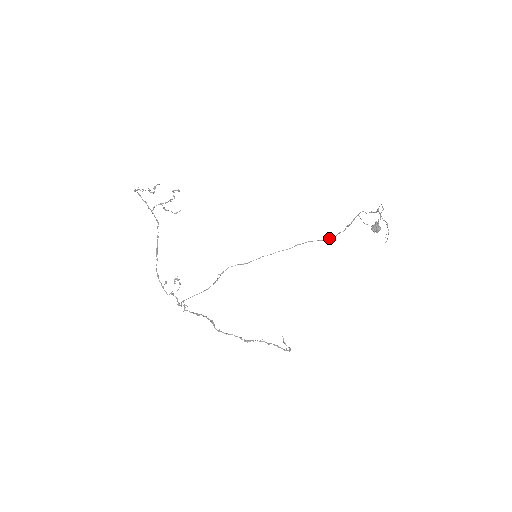
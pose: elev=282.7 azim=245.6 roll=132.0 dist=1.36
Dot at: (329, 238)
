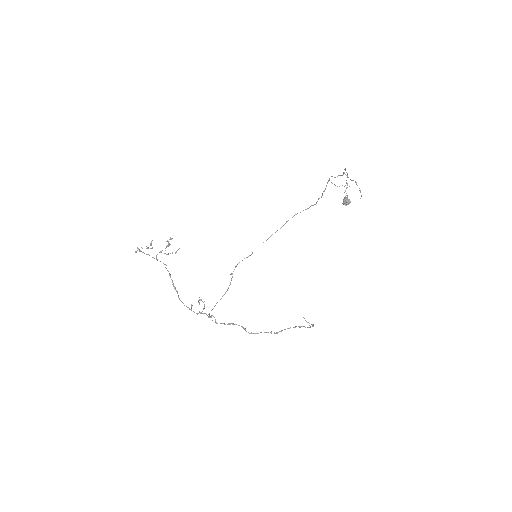
Dot at: occluded
